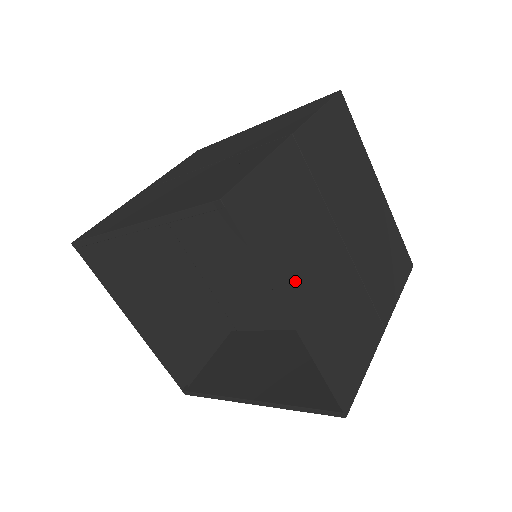
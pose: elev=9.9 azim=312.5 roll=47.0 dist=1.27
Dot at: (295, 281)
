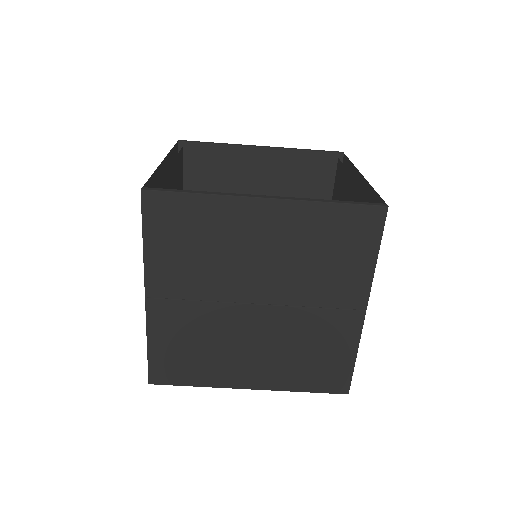
Dot at: occluded
